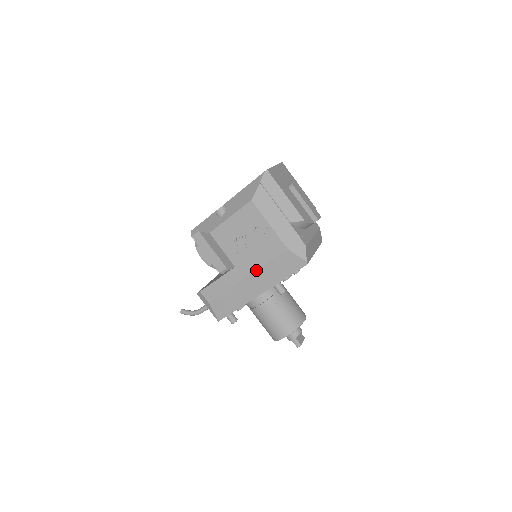
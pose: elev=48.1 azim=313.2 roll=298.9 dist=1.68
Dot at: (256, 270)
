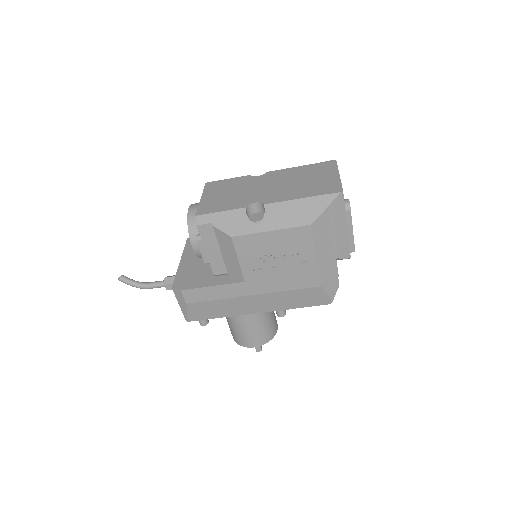
Dot at: (270, 293)
